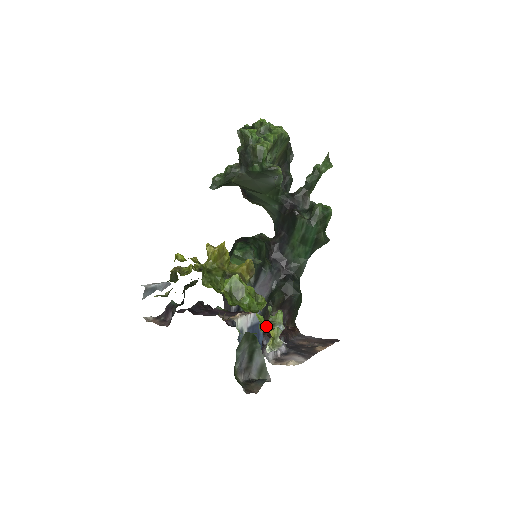
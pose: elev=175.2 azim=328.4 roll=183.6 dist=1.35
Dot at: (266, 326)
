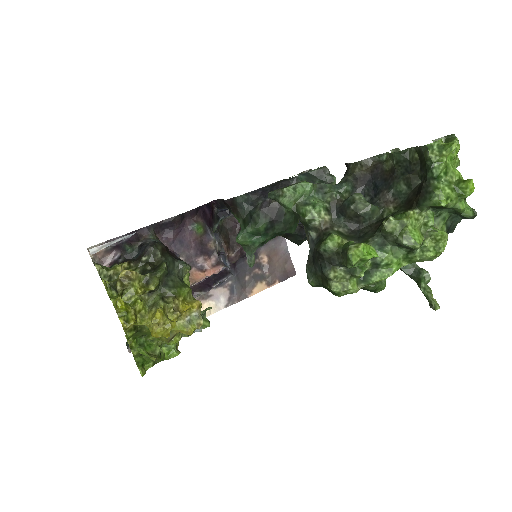
Dot at: occluded
